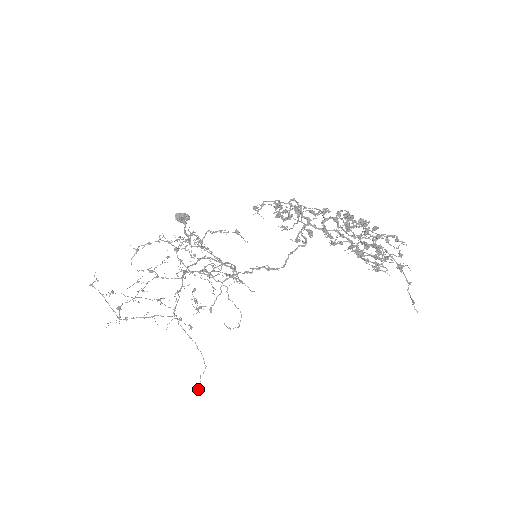
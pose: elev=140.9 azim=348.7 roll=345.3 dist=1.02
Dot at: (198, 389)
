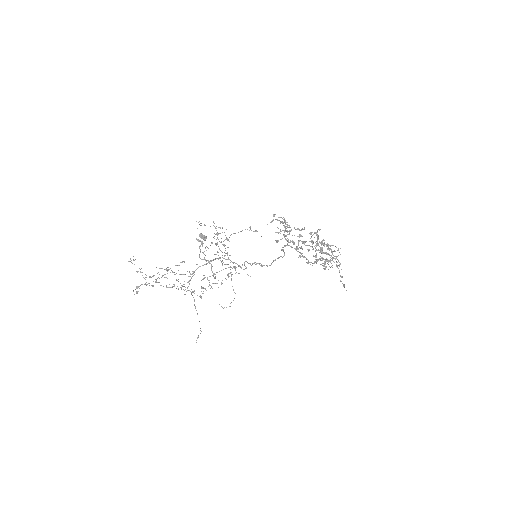
Dot at: (196, 342)
